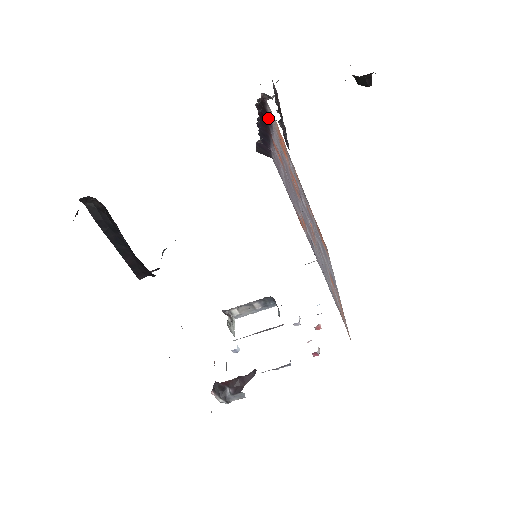
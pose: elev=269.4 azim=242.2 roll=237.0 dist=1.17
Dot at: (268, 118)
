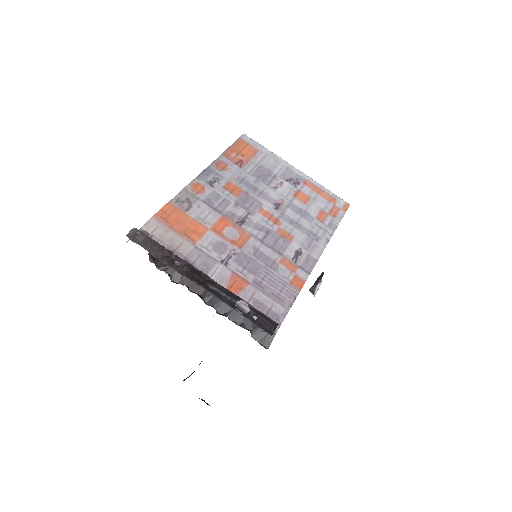
Dot at: occluded
